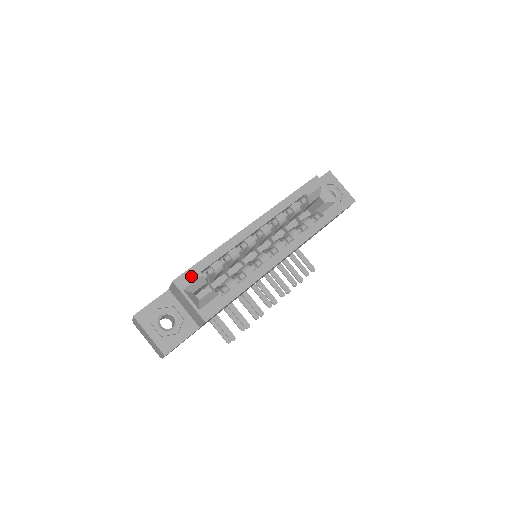
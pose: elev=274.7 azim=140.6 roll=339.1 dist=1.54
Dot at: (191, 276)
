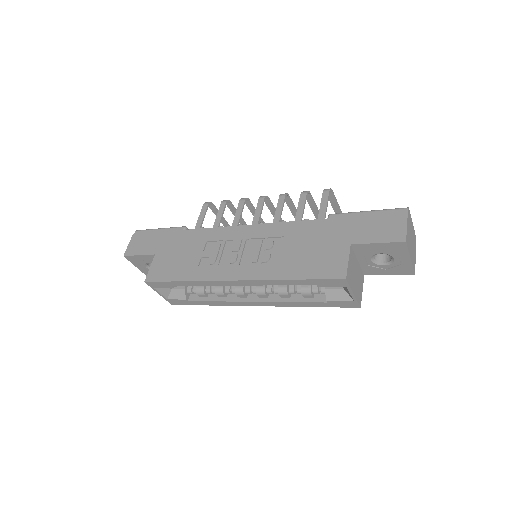
Dot at: (162, 285)
